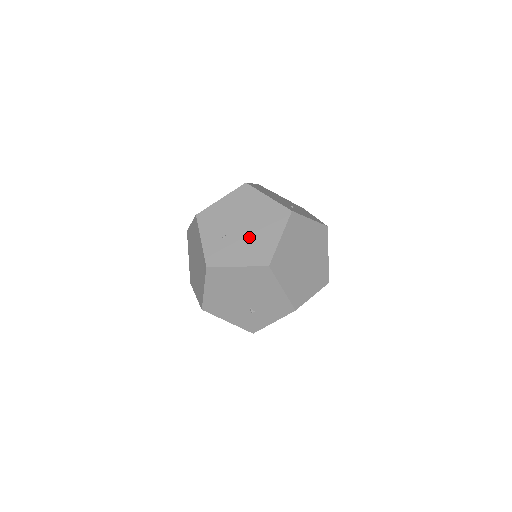
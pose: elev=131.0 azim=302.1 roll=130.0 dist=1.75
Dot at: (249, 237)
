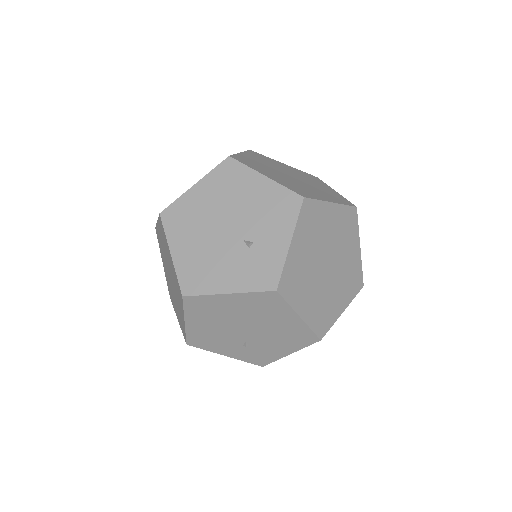
Dot at: occluded
